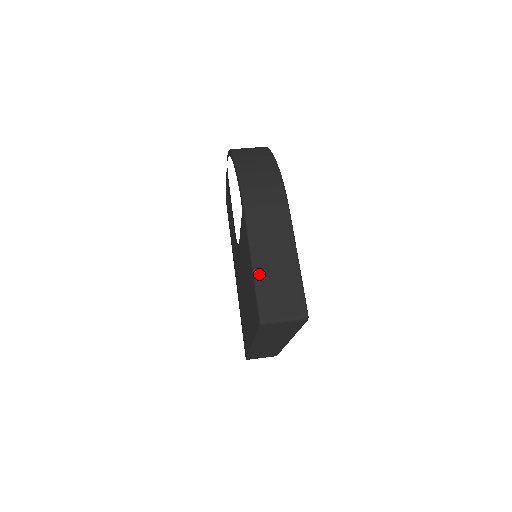
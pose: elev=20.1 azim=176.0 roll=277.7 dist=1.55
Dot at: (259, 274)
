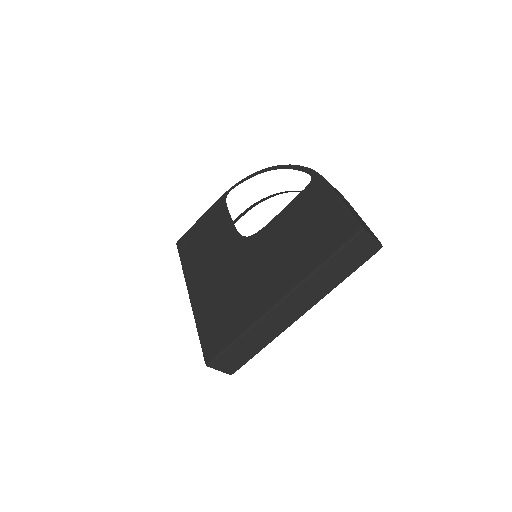
Dot at: (348, 207)
